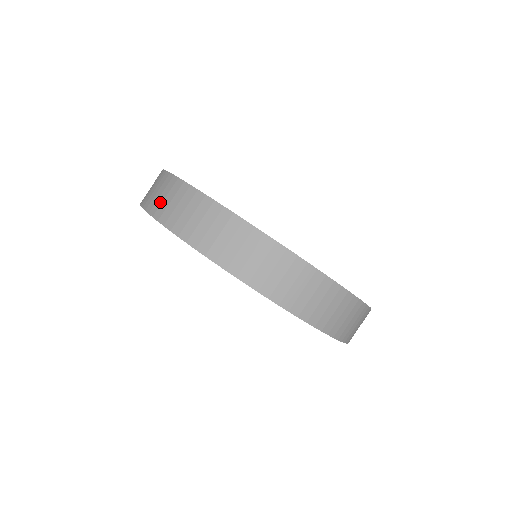
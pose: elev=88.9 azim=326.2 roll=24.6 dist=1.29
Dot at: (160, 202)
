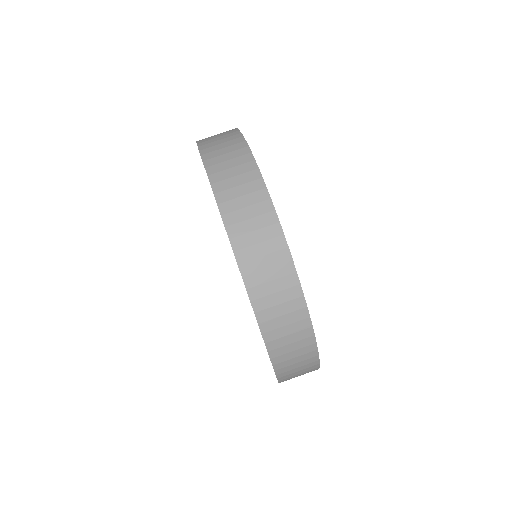
Dot at: (250, 242)
